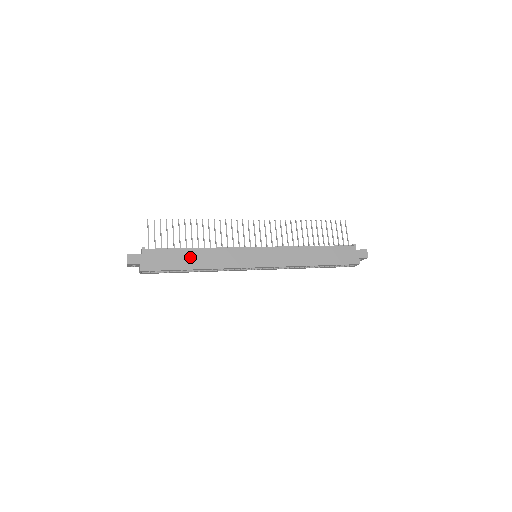
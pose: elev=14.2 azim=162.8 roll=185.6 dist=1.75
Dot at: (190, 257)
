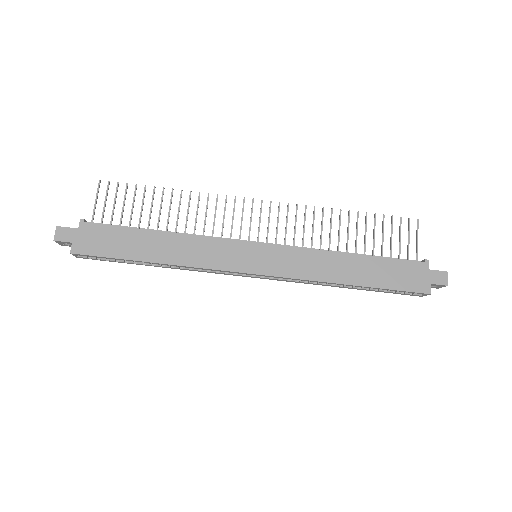
Dot at: (149, 243)
